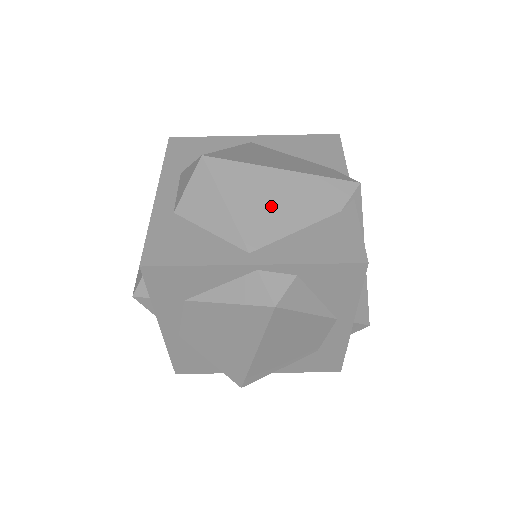
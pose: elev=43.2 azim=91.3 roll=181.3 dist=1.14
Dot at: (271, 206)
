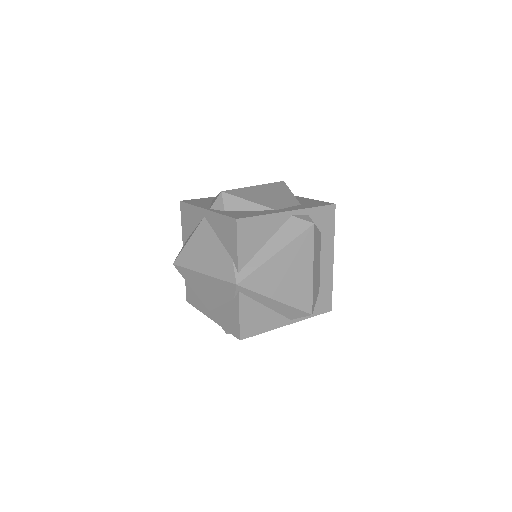
Dot at: (206, 292)
